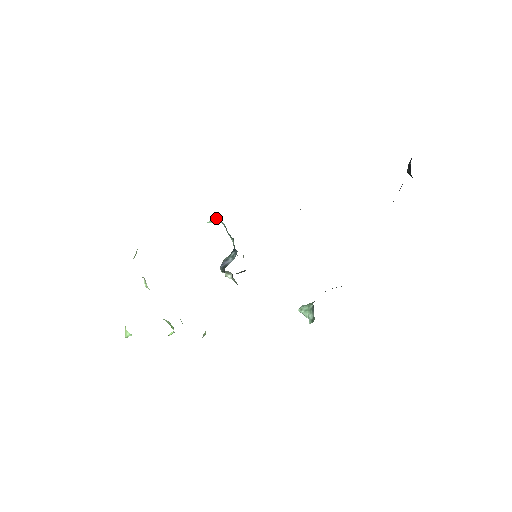
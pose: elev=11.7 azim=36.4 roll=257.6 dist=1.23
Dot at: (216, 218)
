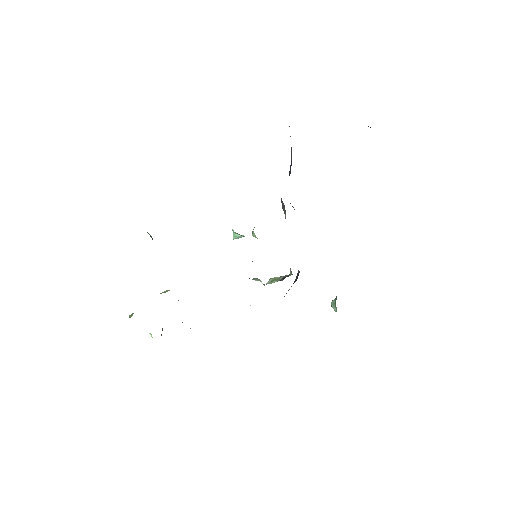
Dot at: (234, 233)
